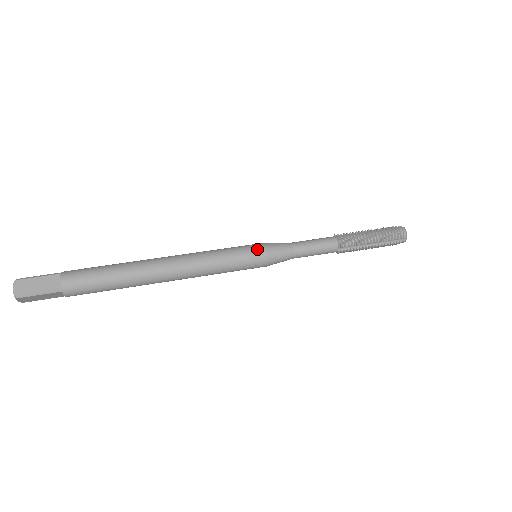
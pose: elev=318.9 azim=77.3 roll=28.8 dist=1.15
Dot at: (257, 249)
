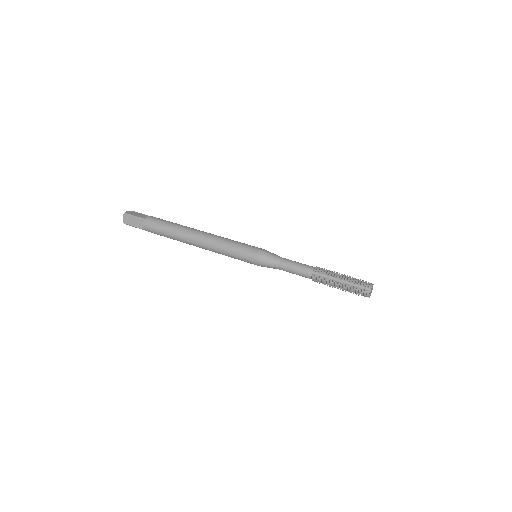
Dot at: occluded
